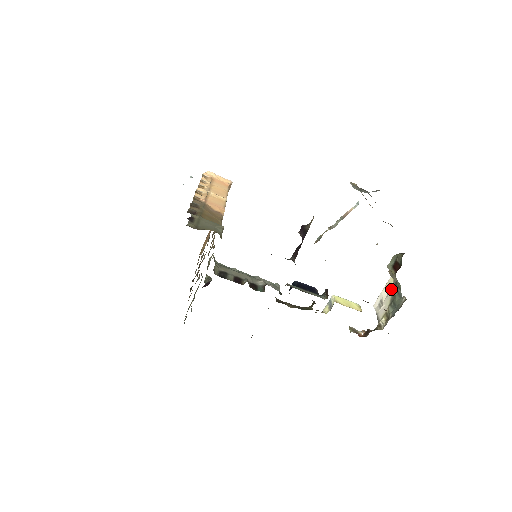
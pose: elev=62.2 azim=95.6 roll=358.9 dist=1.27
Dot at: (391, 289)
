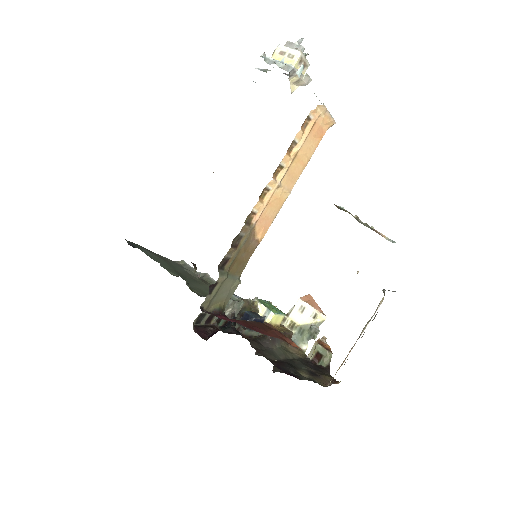
Dot at: (312, 327)
